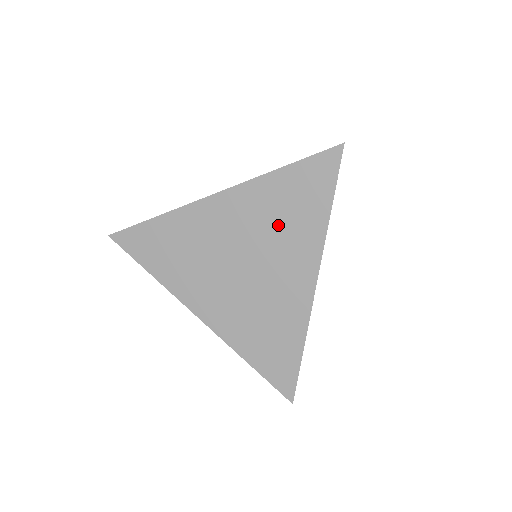
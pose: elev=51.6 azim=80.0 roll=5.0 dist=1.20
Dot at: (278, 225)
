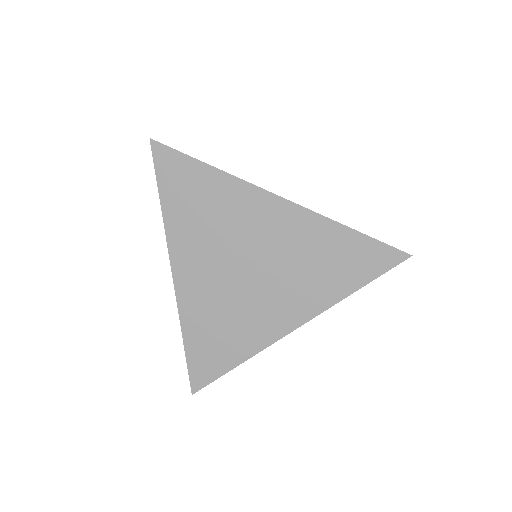
Dot at: (305, 266)
